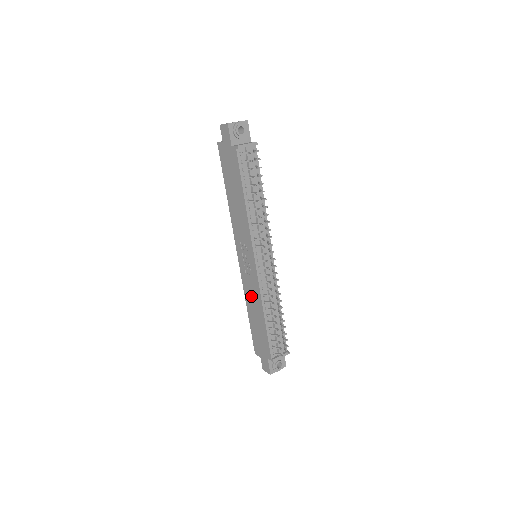
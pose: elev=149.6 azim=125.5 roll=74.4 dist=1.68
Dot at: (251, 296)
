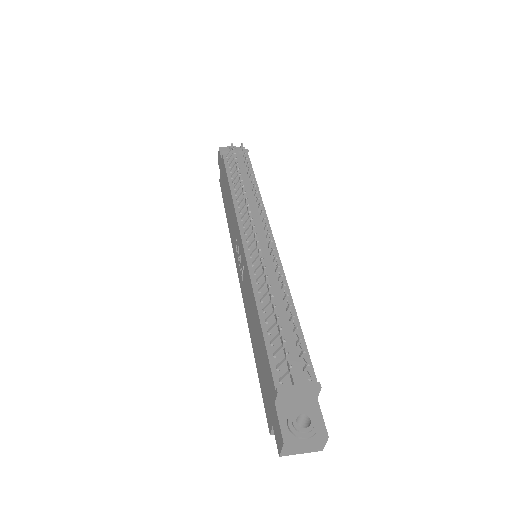
Dot at: (249, 308)
